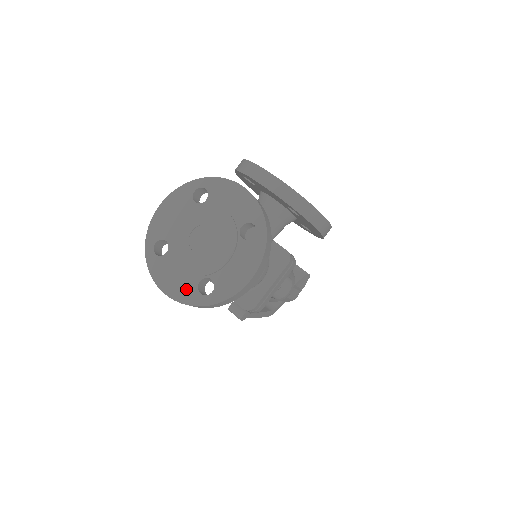
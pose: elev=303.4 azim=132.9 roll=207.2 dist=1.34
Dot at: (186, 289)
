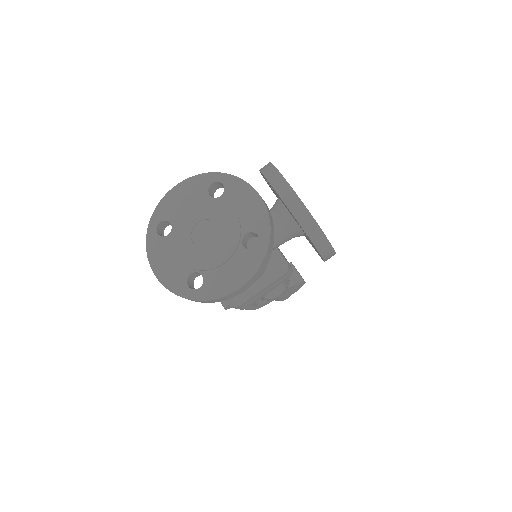
Dot at: (176, 277)
